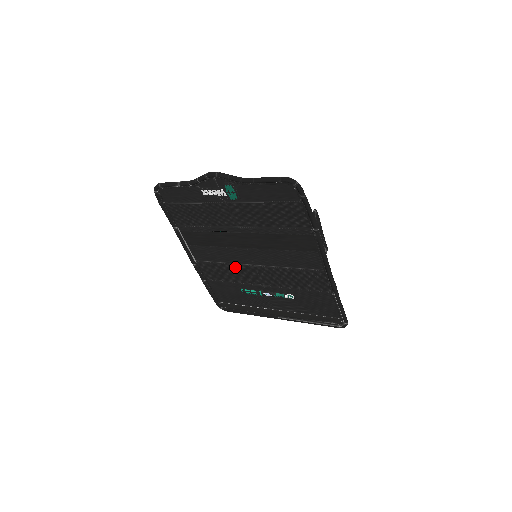
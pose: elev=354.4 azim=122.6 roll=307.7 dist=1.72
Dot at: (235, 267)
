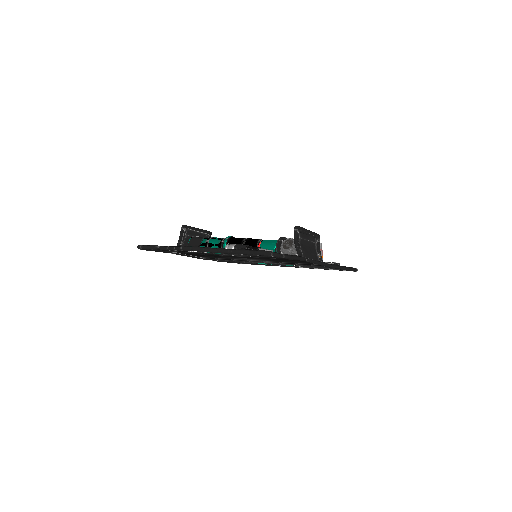
Dot at: occluded
